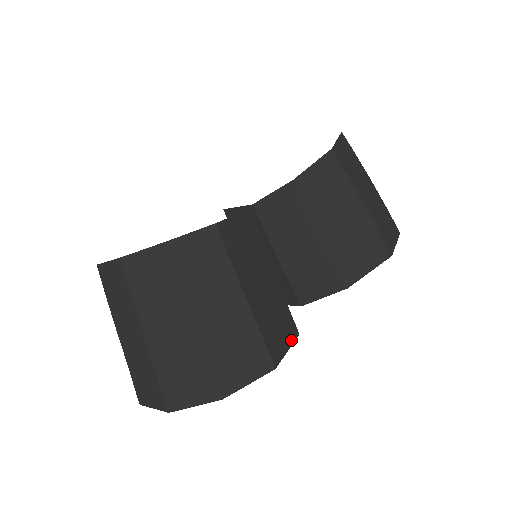
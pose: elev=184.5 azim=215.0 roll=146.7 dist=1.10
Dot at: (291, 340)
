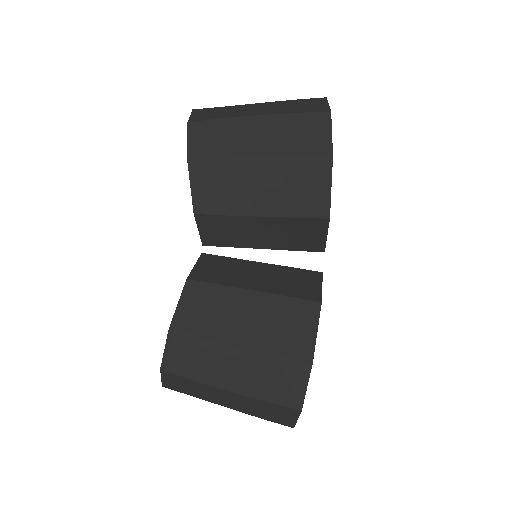
Dot at: (315, 319)
